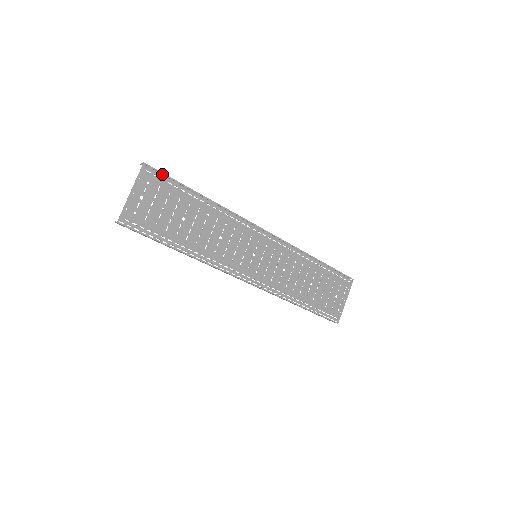
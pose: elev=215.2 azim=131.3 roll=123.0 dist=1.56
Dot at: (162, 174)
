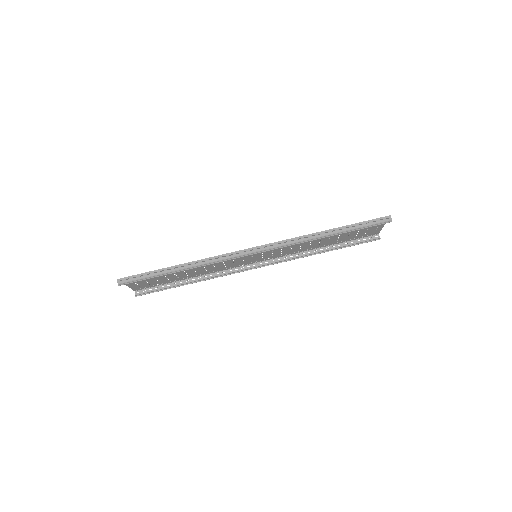
Dot at: (153, 291)
